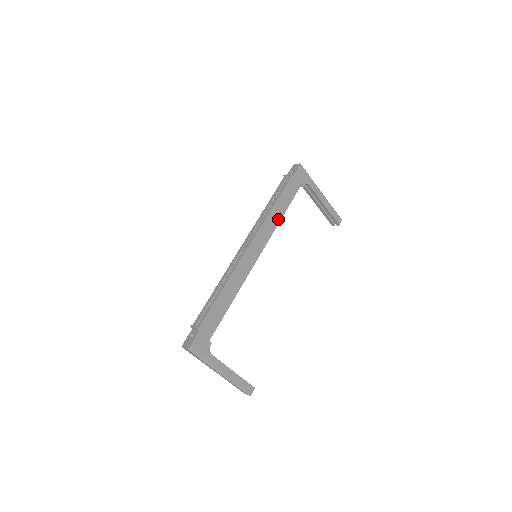
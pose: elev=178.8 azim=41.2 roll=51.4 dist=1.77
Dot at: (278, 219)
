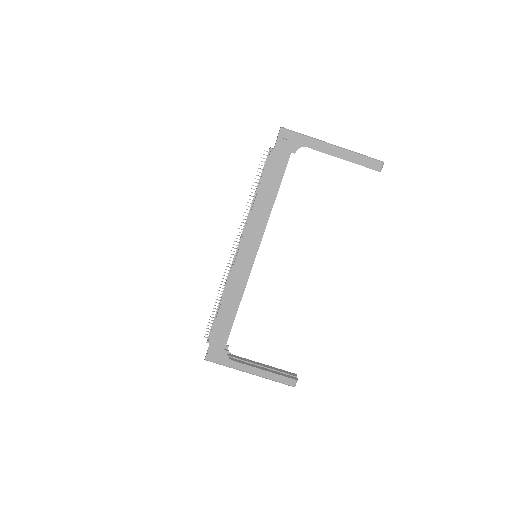
Dot at: (268, 209)
